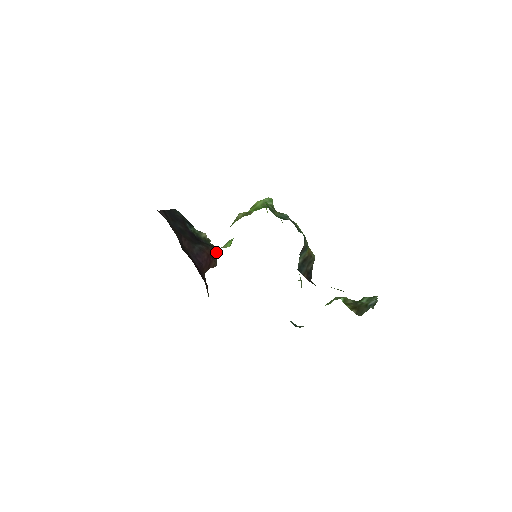
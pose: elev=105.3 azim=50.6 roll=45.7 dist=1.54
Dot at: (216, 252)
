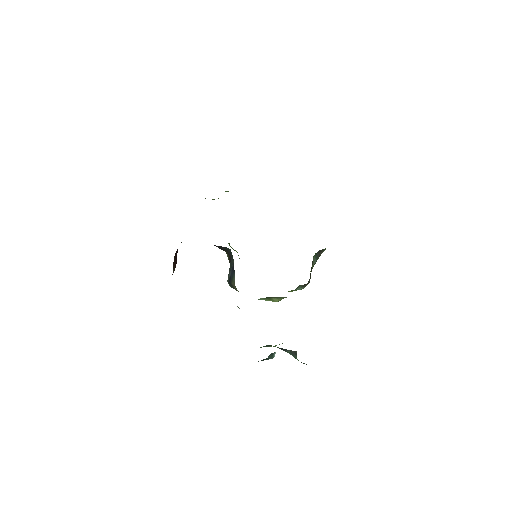
Dot at: occluded
